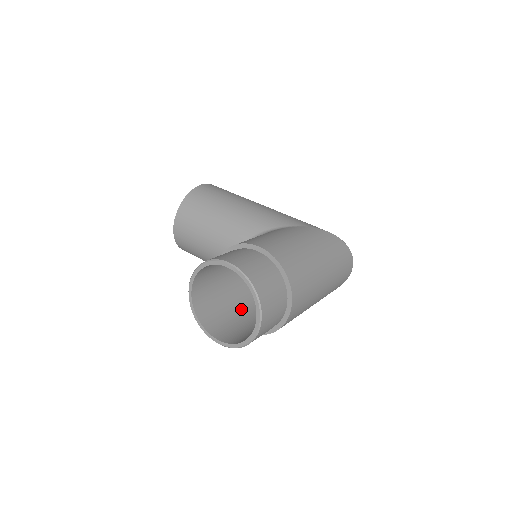
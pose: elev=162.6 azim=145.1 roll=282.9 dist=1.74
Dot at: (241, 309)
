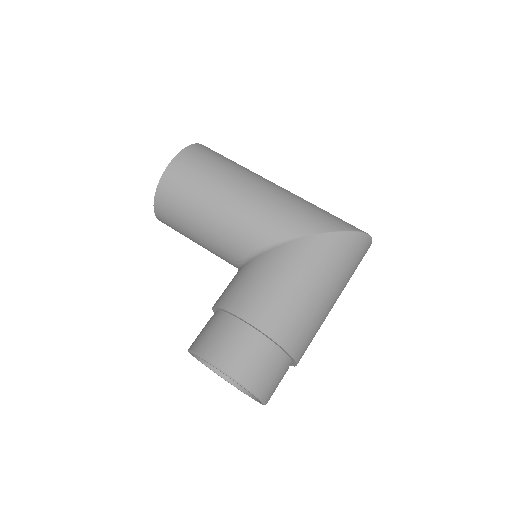
Dot at: occluded
